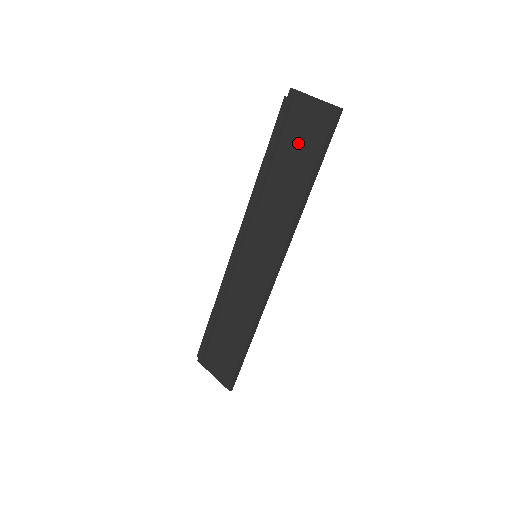
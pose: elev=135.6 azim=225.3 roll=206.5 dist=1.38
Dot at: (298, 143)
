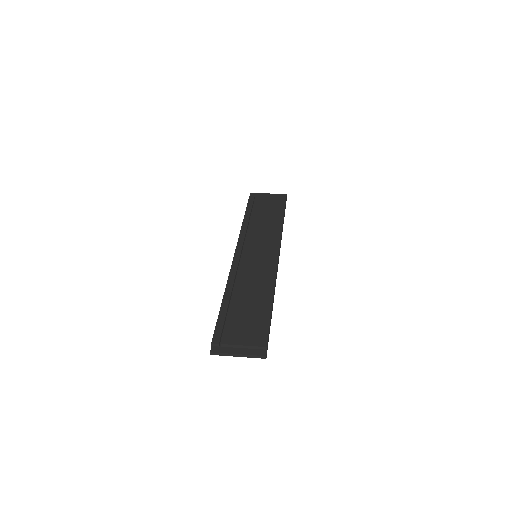
Dot at: (268, 205)
